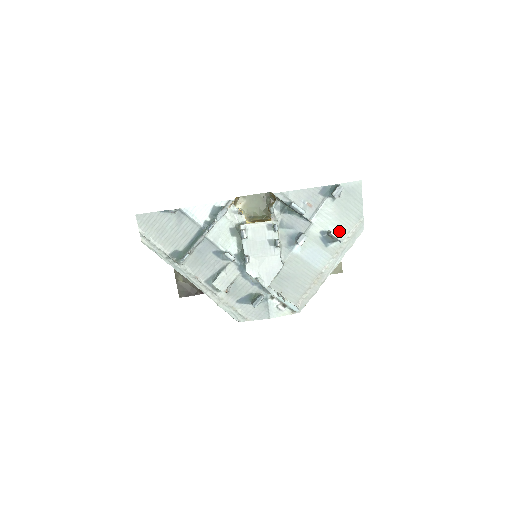
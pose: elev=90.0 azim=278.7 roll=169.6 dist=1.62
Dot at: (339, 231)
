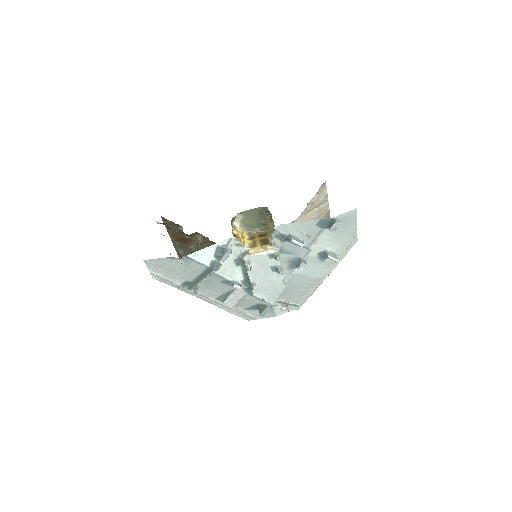
Dot at: (335, 248)
